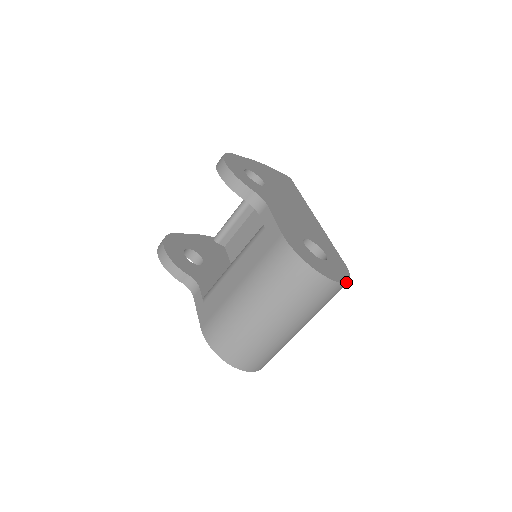
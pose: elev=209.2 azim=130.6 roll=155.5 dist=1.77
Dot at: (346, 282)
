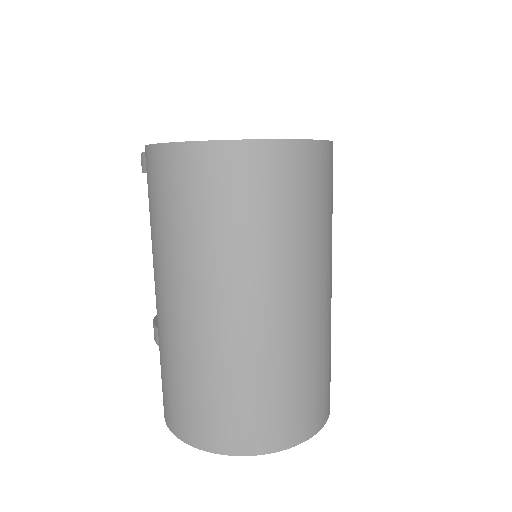
Dot at: (284, 139)
